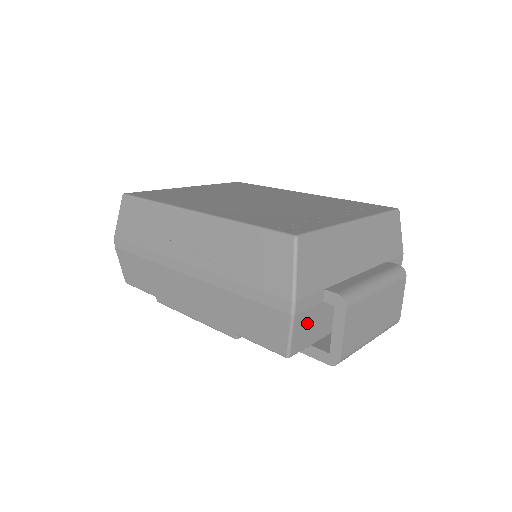
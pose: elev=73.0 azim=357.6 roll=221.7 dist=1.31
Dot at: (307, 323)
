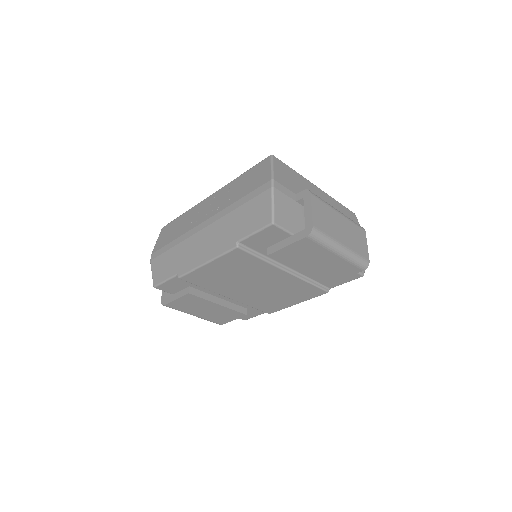
Dot at: (285, 207)
